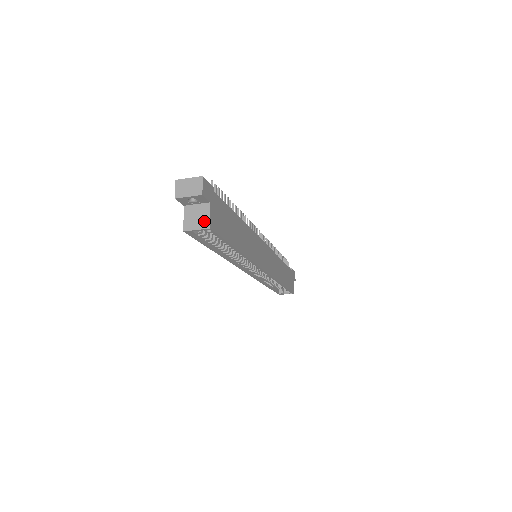
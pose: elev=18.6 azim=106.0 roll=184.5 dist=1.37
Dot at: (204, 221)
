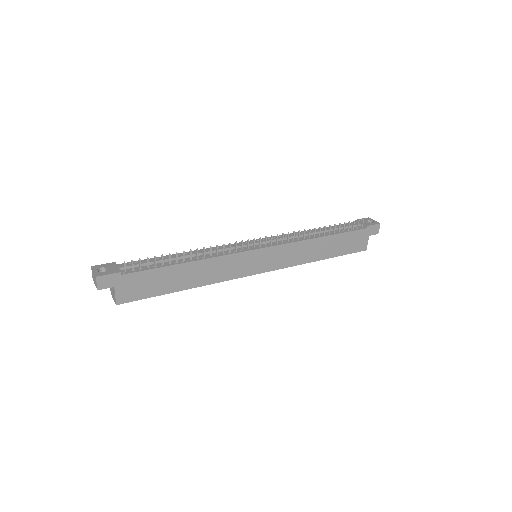
Dot at: (114, 297)
